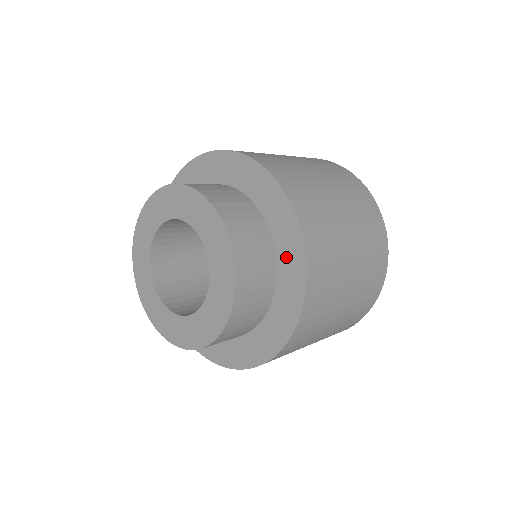
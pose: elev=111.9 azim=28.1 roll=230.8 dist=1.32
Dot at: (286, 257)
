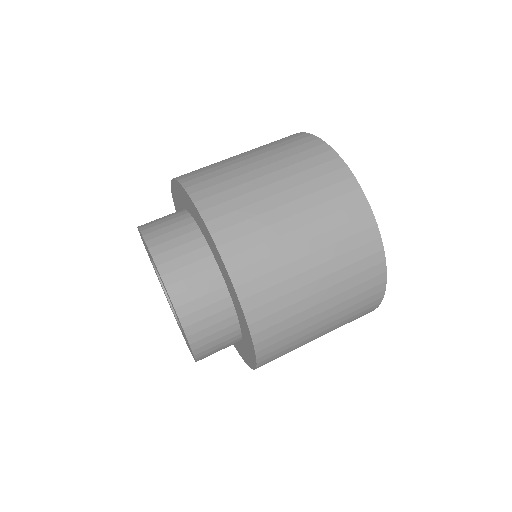
Dot at: (236, 306)
